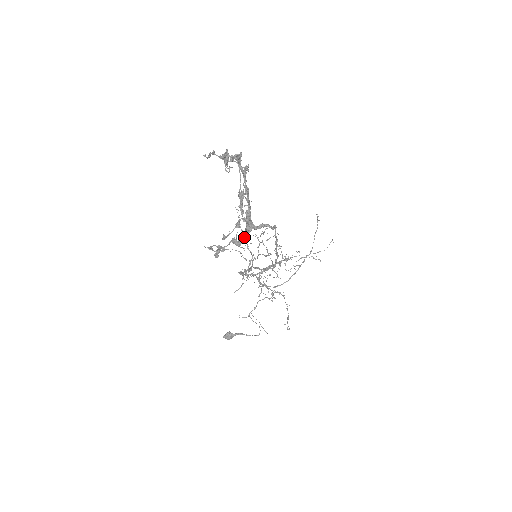
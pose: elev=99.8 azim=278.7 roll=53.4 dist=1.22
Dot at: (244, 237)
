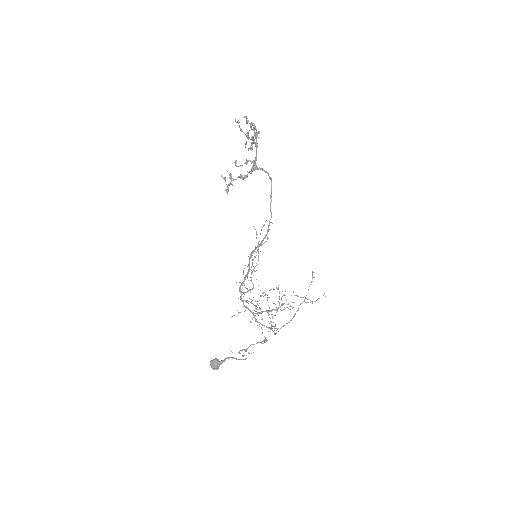
Dot at: (249, 172)
